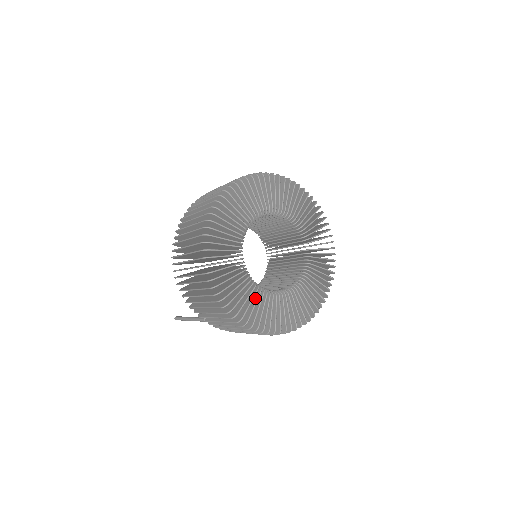
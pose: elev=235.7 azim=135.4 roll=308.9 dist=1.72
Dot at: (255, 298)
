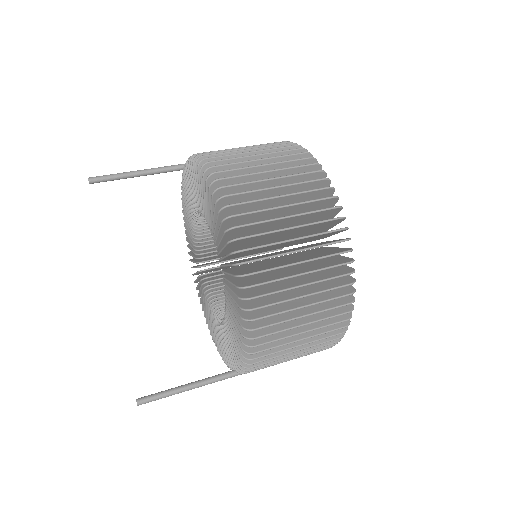
Dot at: occluded
